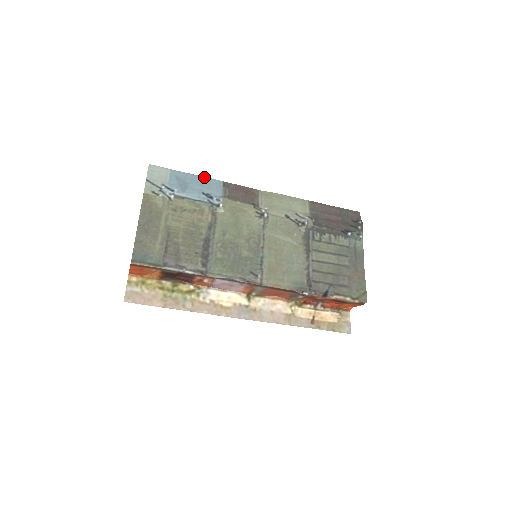
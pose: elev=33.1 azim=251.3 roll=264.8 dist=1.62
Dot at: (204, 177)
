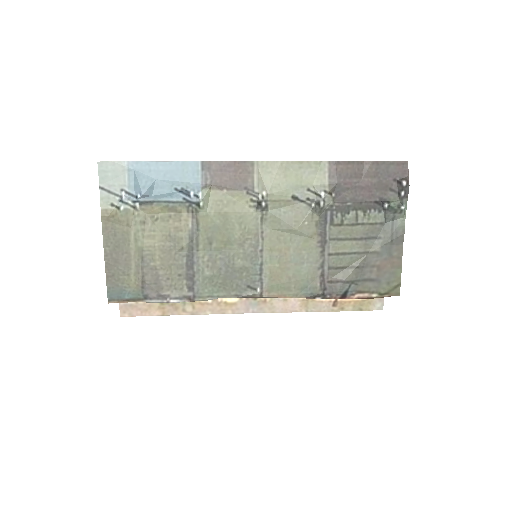
Dot at: (174, 162)
